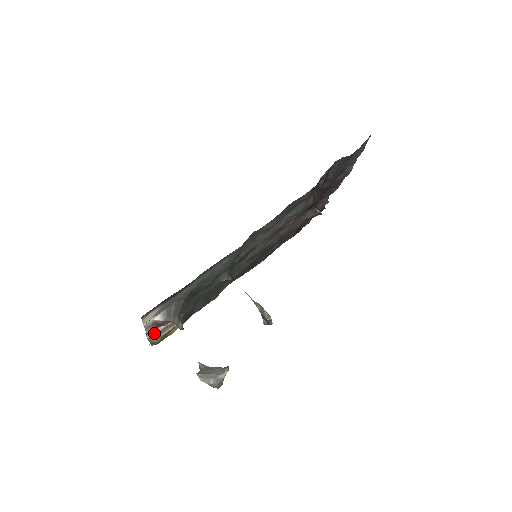
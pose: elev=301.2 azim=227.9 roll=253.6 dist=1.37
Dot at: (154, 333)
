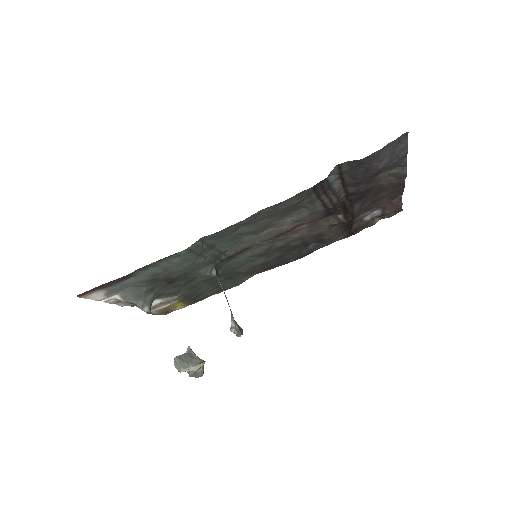
Dot at: occluded
